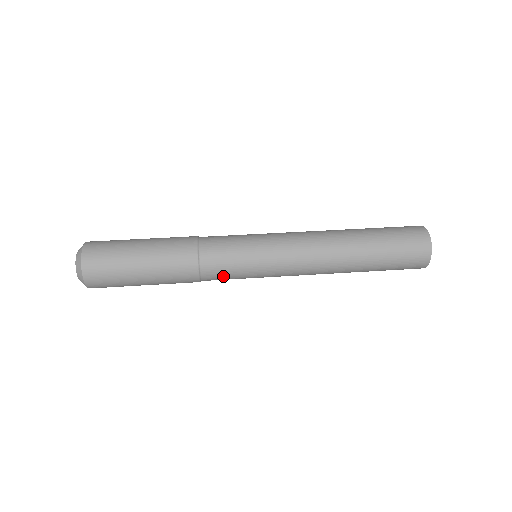
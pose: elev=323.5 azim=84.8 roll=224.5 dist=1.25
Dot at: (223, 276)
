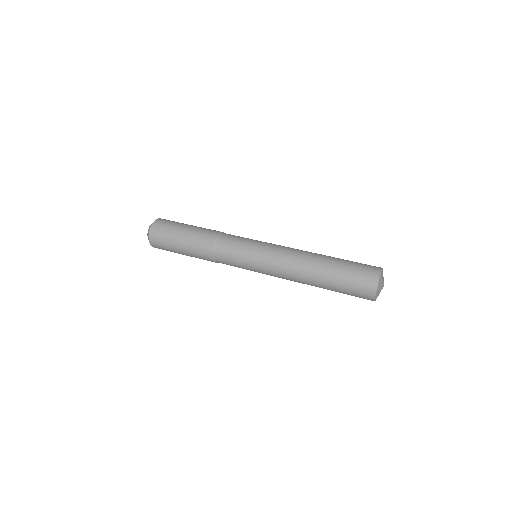
Dot at: (228, 262)
